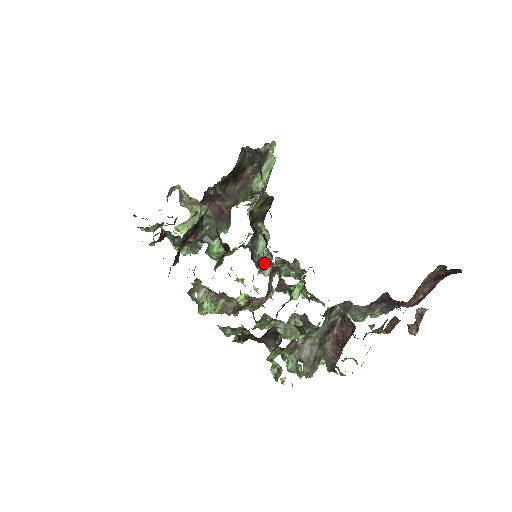
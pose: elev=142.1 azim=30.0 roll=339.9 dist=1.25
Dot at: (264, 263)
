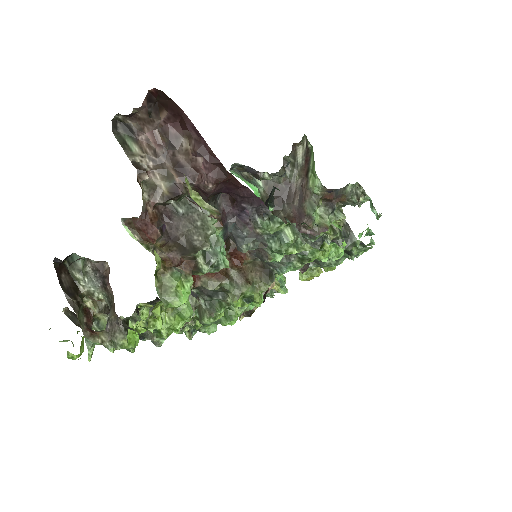
Dot at: occluded
